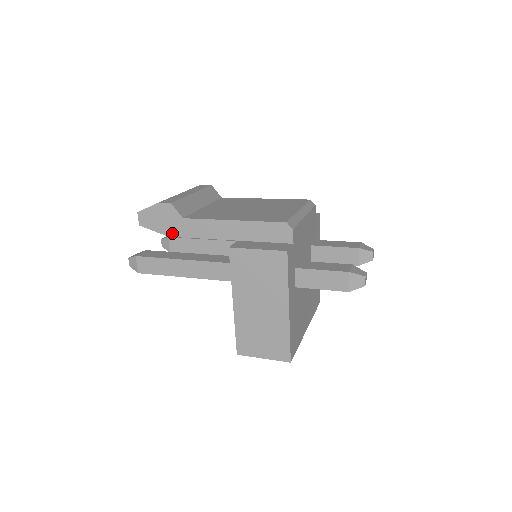
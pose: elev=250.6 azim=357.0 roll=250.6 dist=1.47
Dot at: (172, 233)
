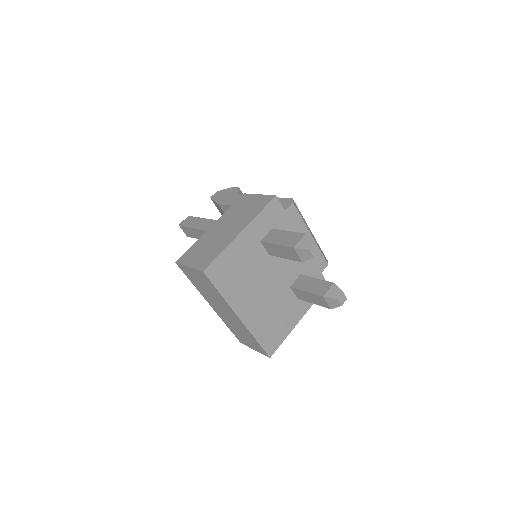
Dot at: (222, 202)
